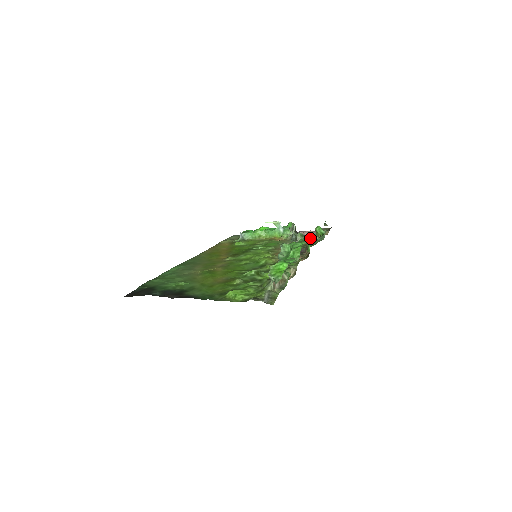
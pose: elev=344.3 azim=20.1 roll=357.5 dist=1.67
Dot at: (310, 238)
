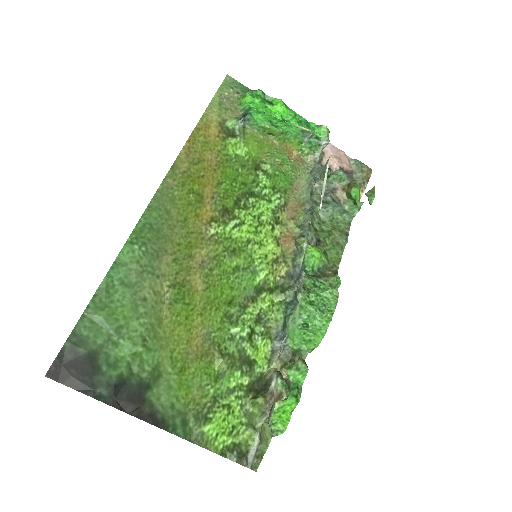
Dot at: (340, 282)
